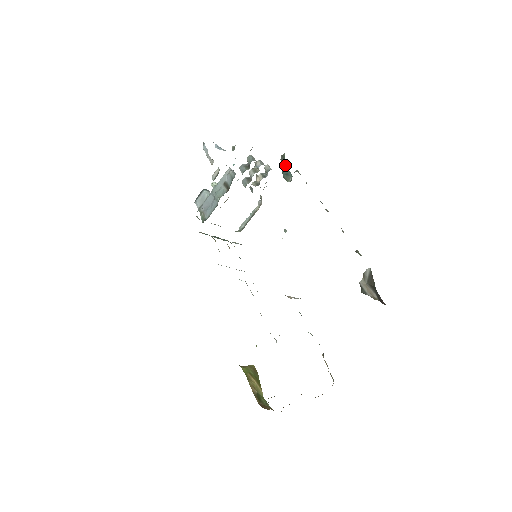
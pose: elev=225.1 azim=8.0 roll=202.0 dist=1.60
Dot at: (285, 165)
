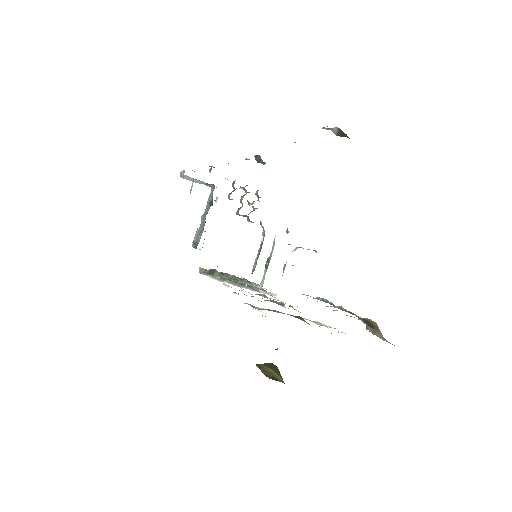
Dot at: (263, 164)
